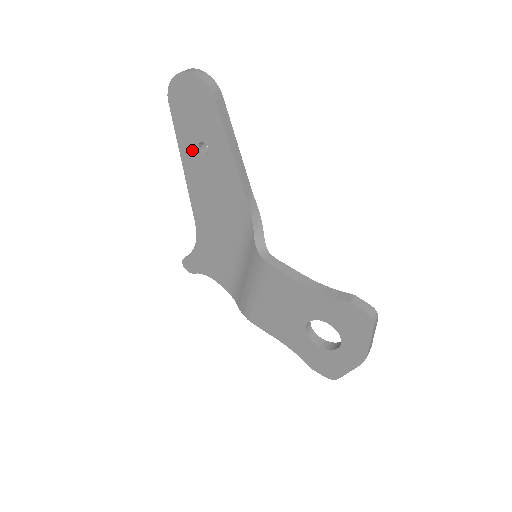
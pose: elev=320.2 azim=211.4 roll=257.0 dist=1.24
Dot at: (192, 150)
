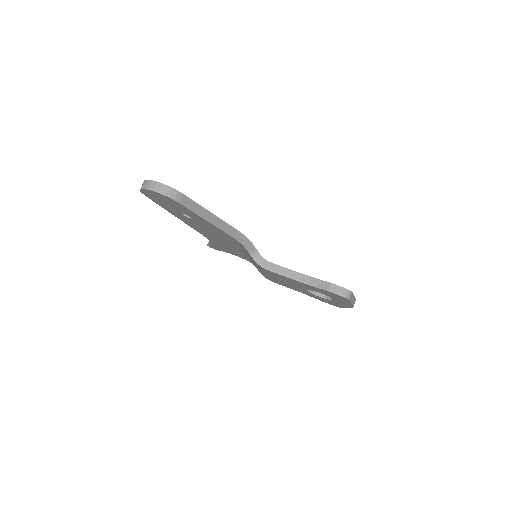
Dot at: (179, 214)
